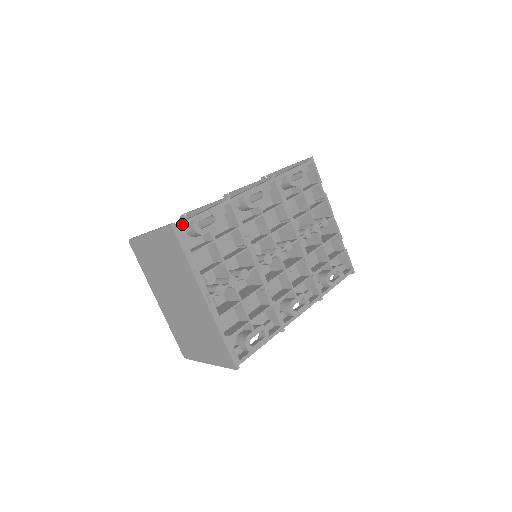
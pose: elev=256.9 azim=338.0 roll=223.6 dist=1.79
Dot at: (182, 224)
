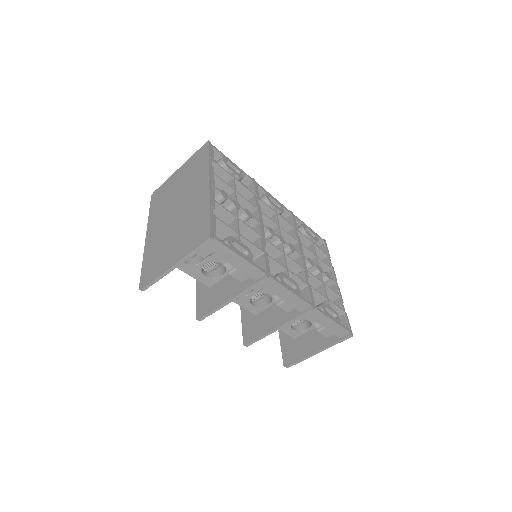
Dot at: (216, 149)
